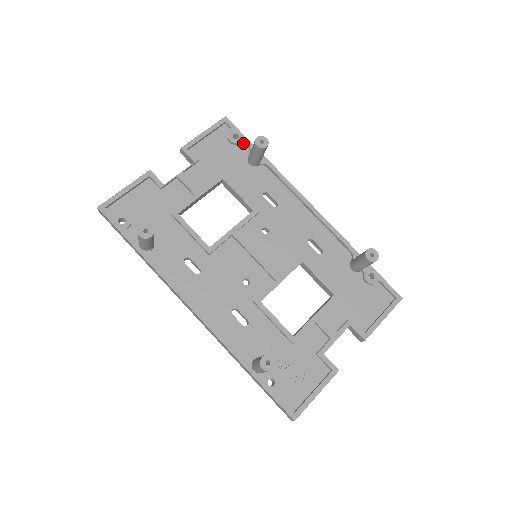
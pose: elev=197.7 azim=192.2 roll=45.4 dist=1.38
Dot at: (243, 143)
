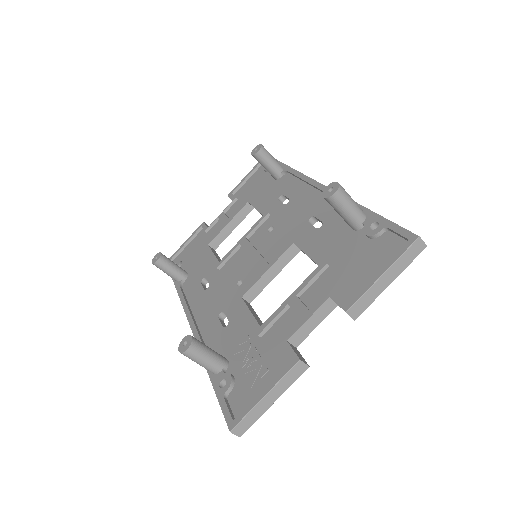
Dot at: occluded
